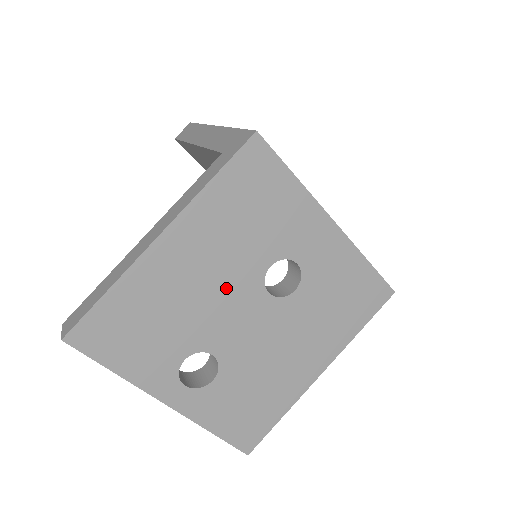
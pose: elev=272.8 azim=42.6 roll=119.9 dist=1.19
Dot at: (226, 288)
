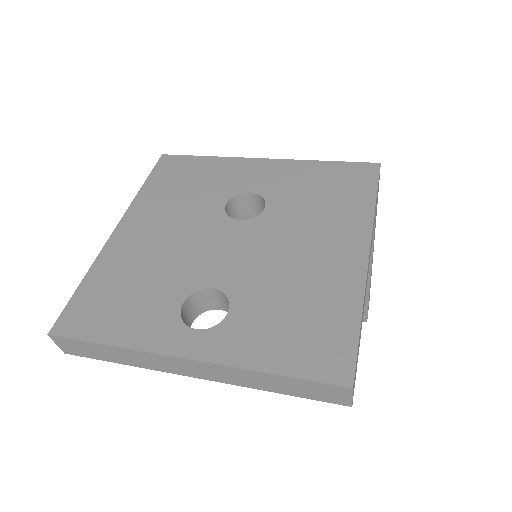
Dot at: (192, 235)
